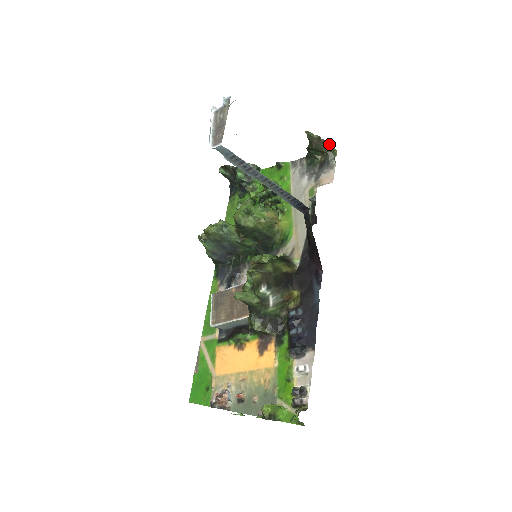
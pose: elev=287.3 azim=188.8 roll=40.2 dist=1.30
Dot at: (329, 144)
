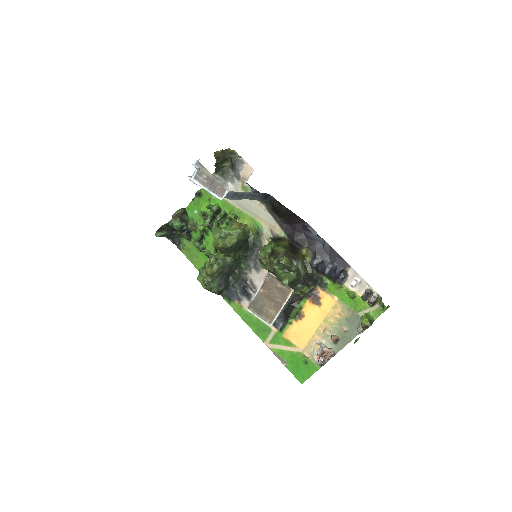
Dot at: (229, 150)
